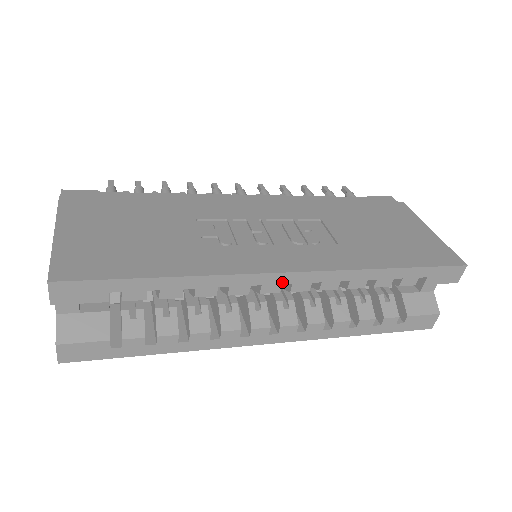
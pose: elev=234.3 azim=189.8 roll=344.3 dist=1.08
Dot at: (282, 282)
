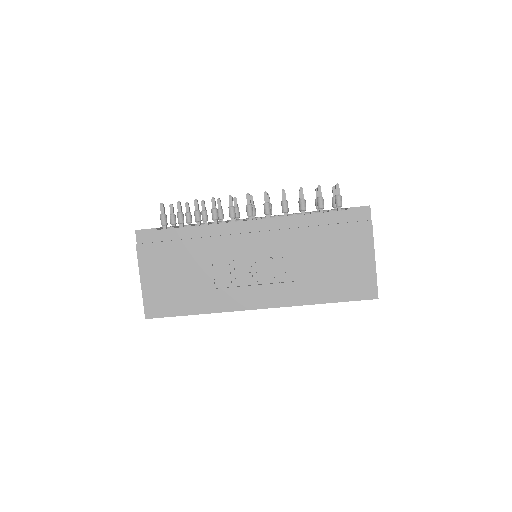
Dot at: occluded
